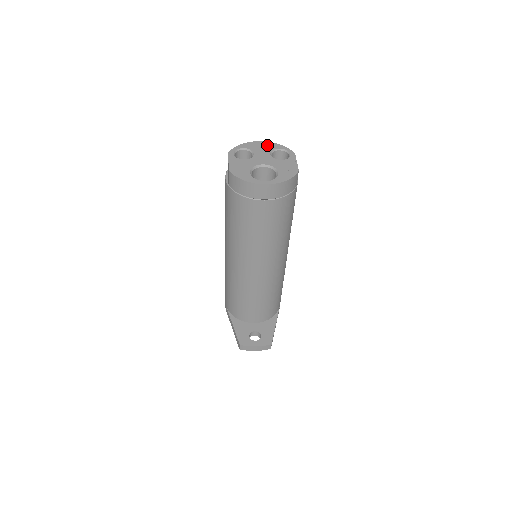
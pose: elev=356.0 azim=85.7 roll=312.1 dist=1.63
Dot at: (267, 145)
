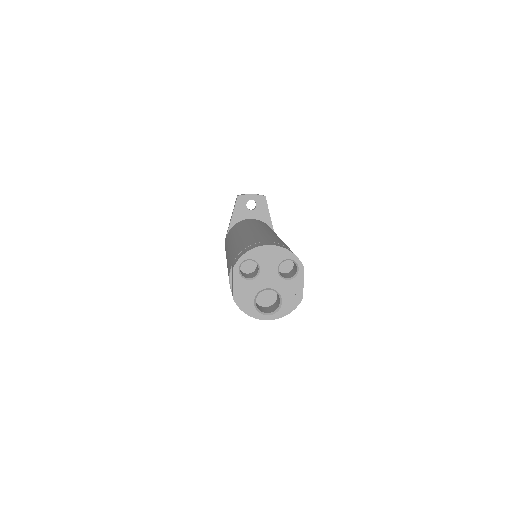
Dot at: (276, 253)
